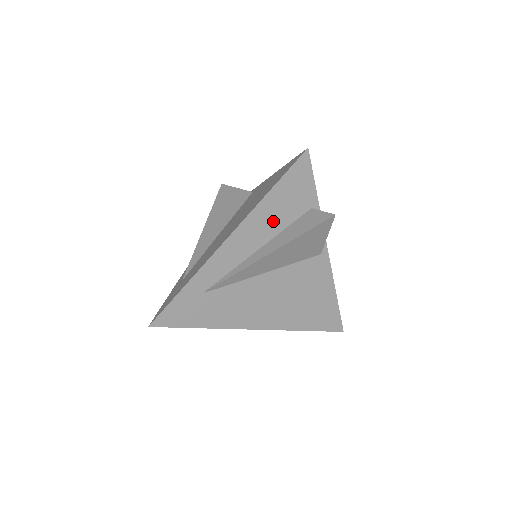
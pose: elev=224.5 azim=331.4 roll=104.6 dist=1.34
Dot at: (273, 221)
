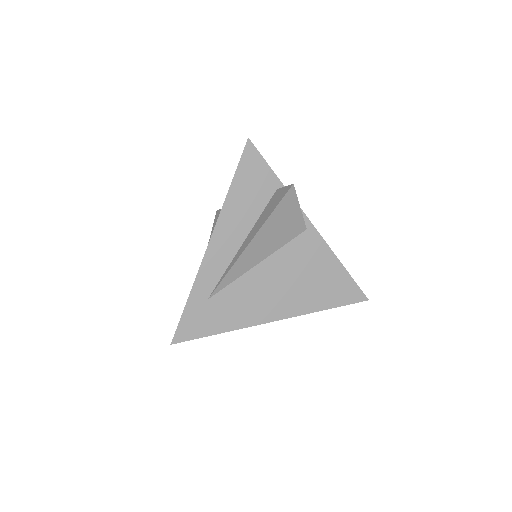
Dot at: (245, 213)
